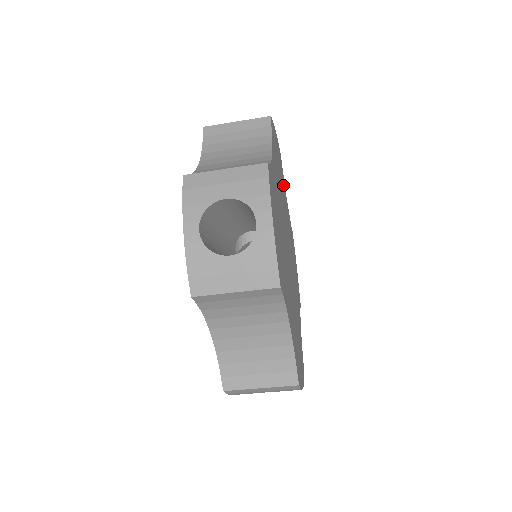
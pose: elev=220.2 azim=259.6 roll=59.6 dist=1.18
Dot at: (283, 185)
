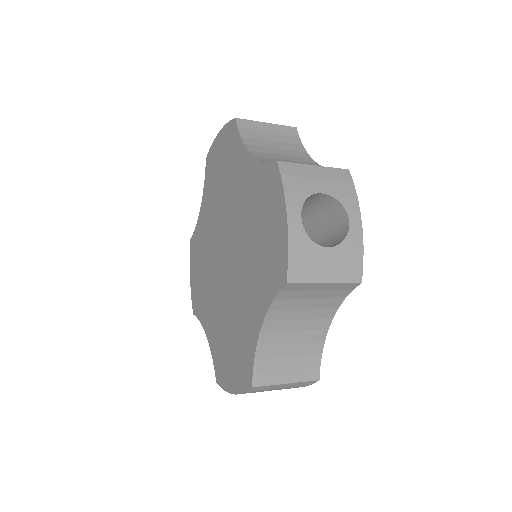
Dot at: occluded
